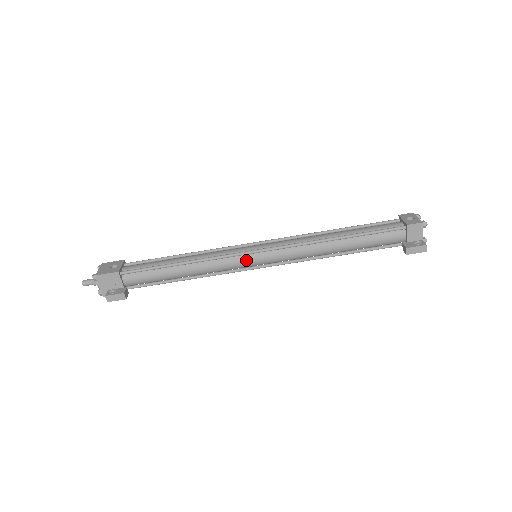
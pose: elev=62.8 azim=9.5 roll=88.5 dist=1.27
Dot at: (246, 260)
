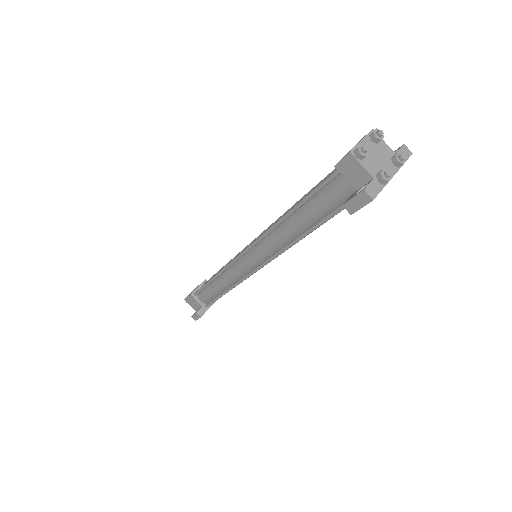
Dot at: (243, 265)
